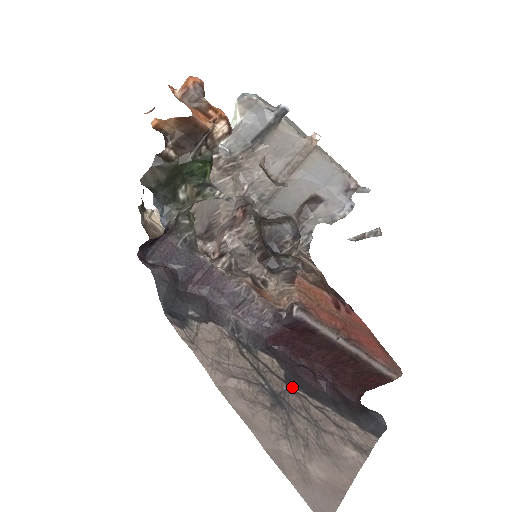
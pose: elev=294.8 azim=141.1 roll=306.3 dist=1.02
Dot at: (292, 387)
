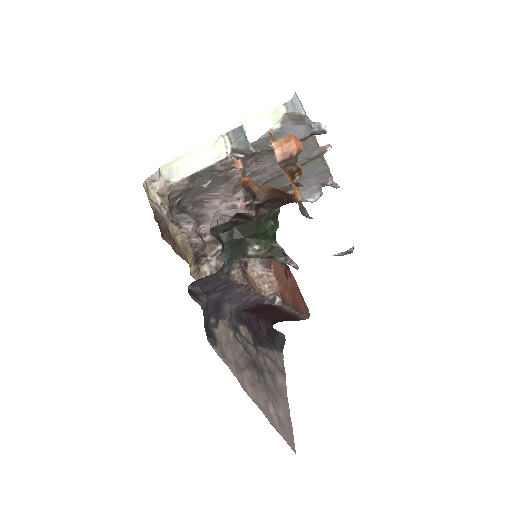
Dot at: (256, 347)
